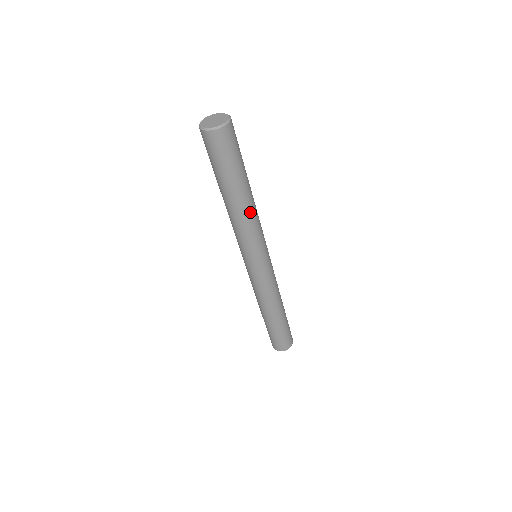
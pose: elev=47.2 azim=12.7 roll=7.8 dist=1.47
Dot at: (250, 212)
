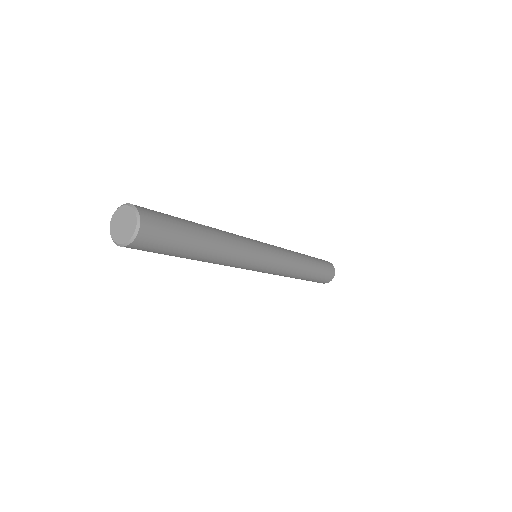
Dot at: (219, 259)
